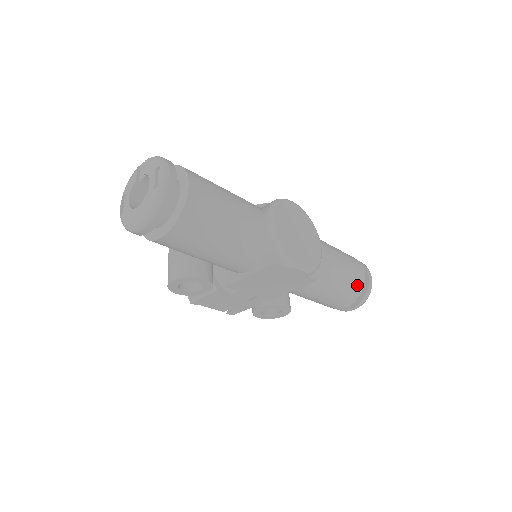
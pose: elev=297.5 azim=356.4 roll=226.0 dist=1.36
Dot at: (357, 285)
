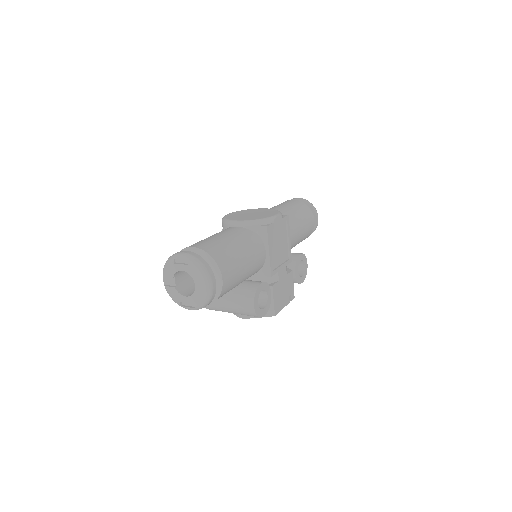
Dot at: (301, 205)
